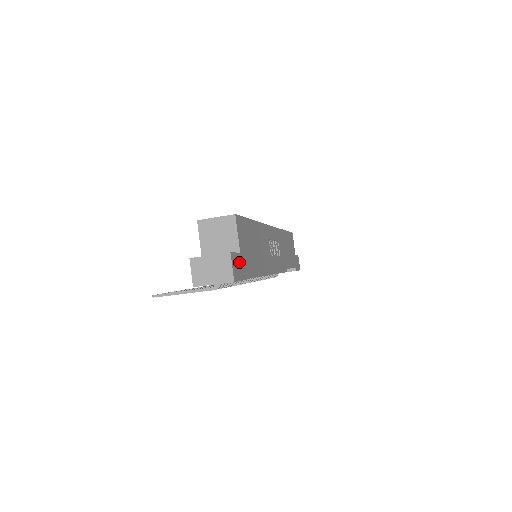
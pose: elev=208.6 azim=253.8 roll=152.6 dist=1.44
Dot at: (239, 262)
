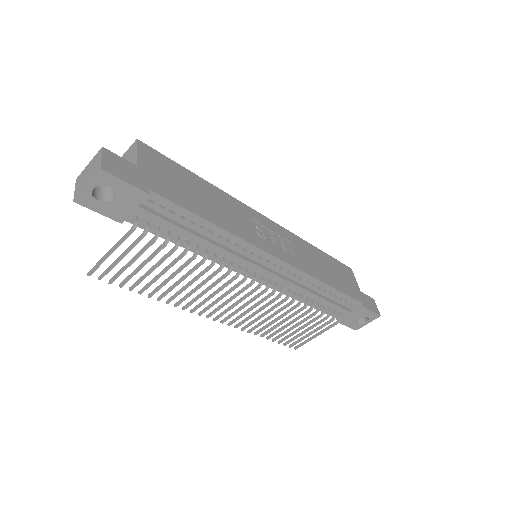
Dot at: (130, 169)
